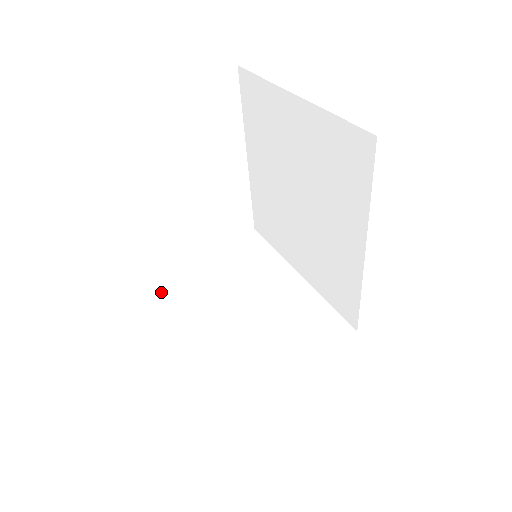
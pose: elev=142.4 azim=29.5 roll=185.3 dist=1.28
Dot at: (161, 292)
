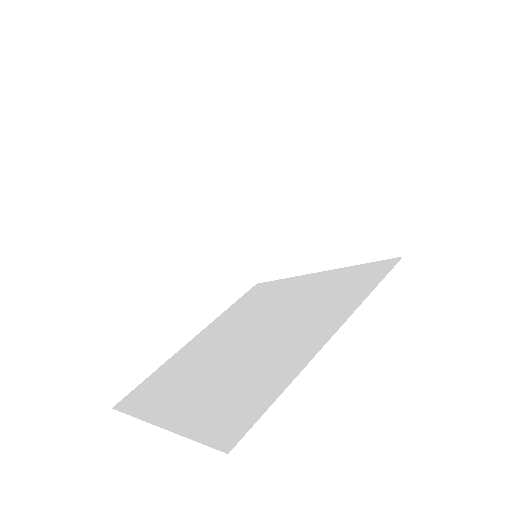
Dot at: (180, 366)
